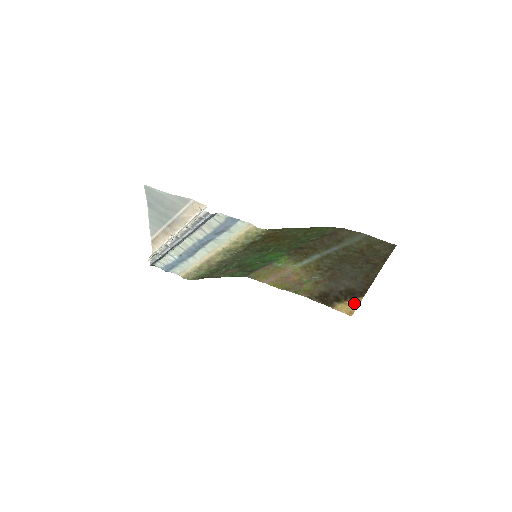
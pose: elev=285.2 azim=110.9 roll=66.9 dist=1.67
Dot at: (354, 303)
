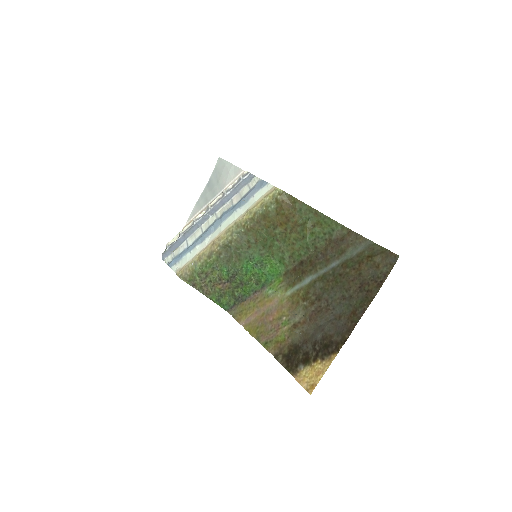
Dot at: (323, 366)
